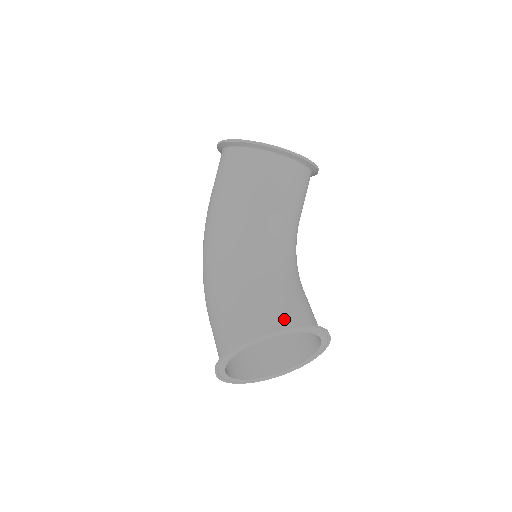
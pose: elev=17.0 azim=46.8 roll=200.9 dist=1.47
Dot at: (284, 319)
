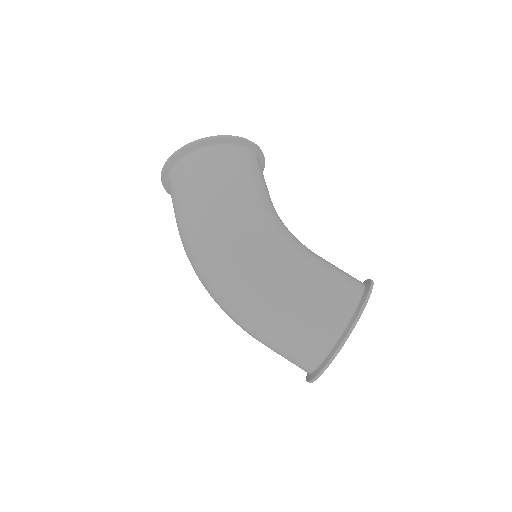
Dot at: occluded
